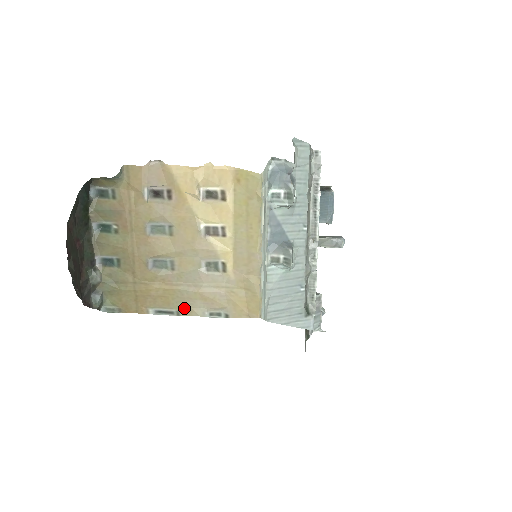
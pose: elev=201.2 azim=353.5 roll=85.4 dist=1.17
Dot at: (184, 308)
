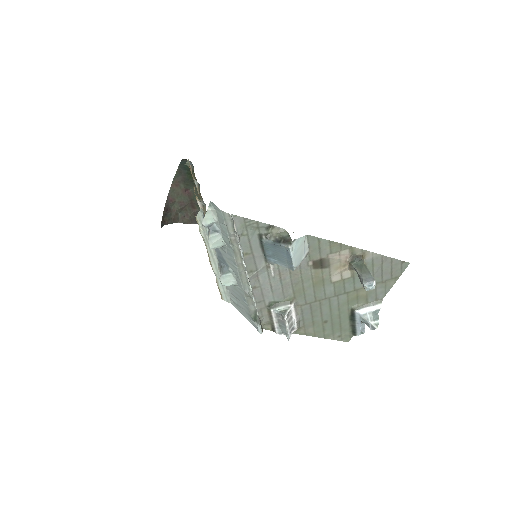
Dot at: occluded
